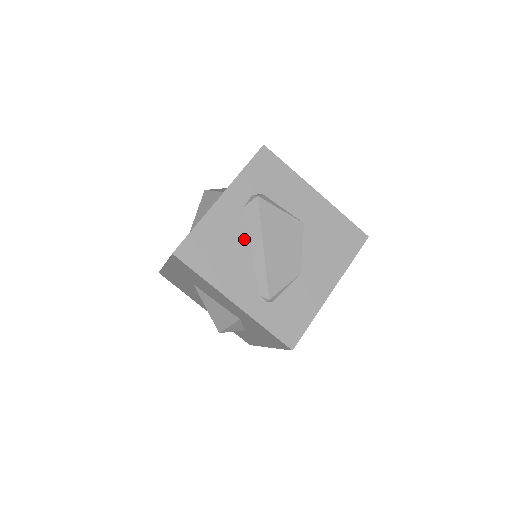
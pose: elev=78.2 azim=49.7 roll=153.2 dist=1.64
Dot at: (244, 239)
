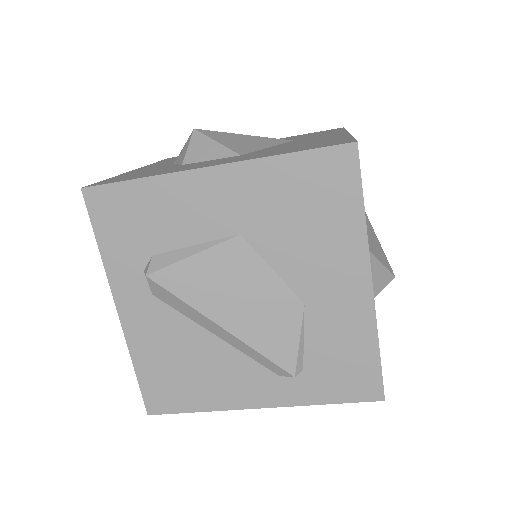
Dot at: (194, 331)
